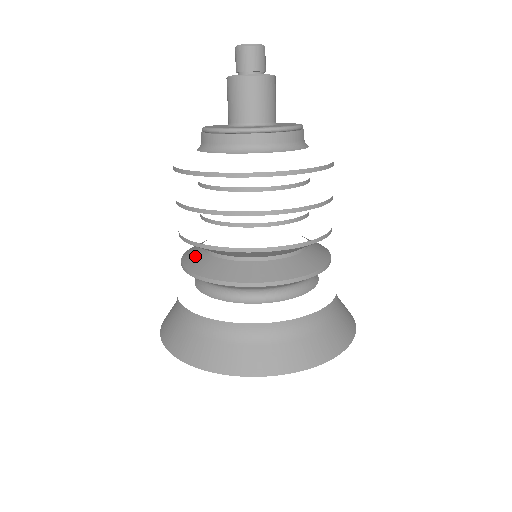
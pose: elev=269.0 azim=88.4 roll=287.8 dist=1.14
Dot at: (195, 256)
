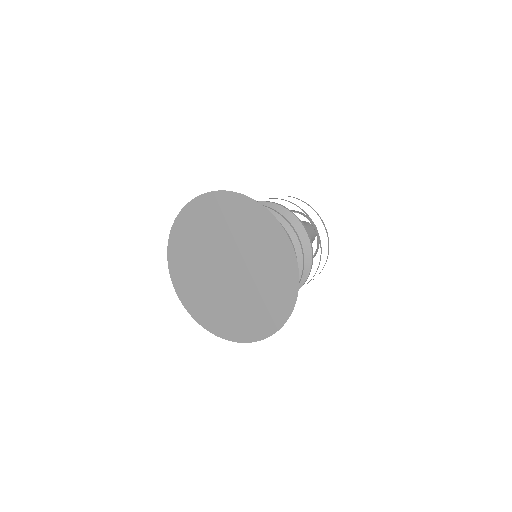
Dot at: occluded
